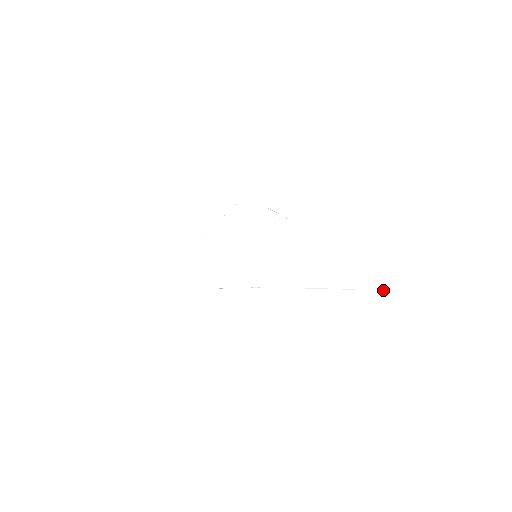
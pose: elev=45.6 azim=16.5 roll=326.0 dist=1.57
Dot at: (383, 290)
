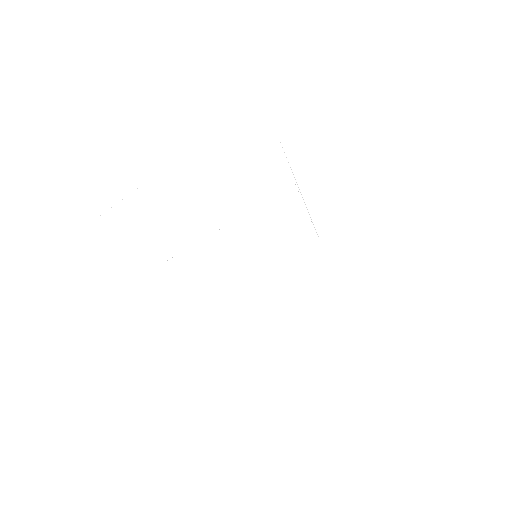
Dot at: occluded
